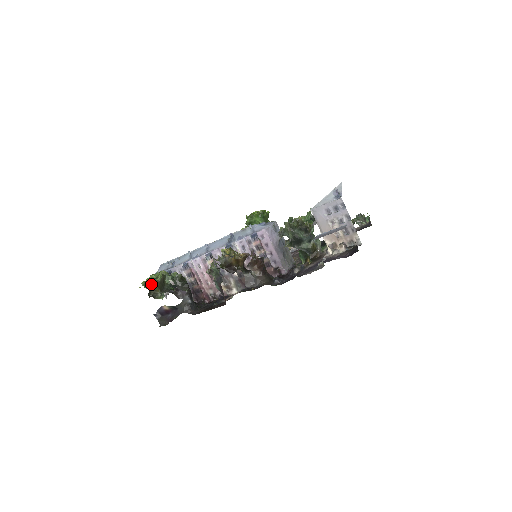
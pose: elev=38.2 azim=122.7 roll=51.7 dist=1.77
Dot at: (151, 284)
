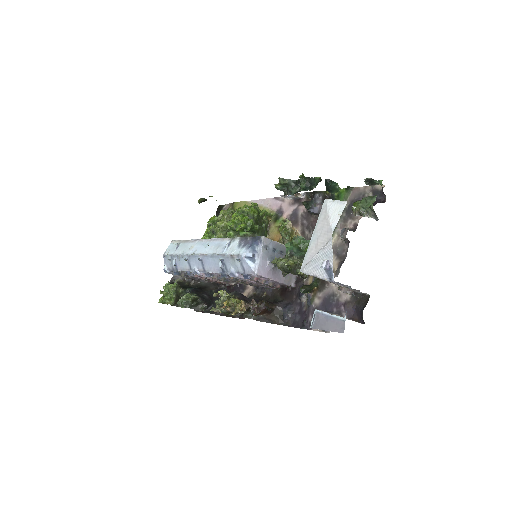
Dot at: occluded
